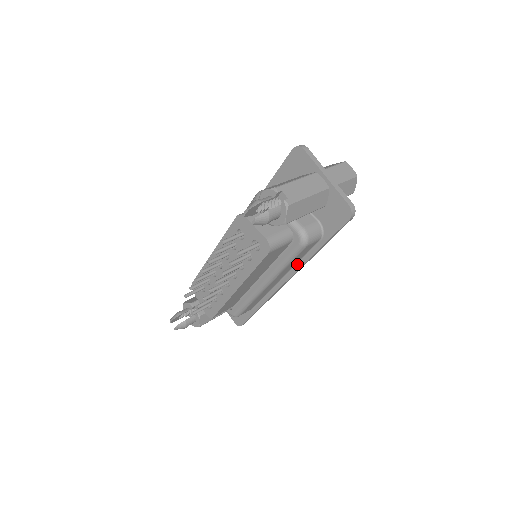
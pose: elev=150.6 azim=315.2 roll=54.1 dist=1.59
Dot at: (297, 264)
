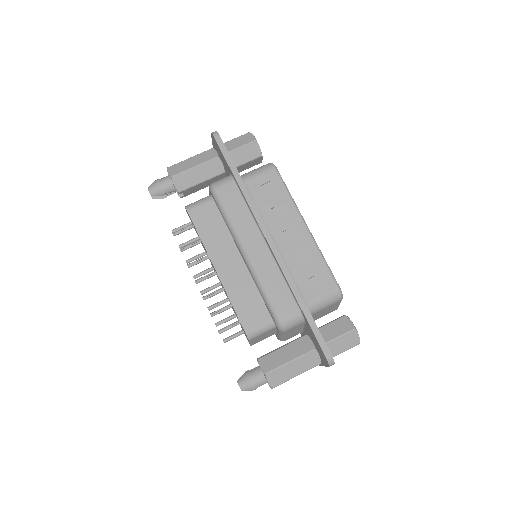
Dot at: occluded
